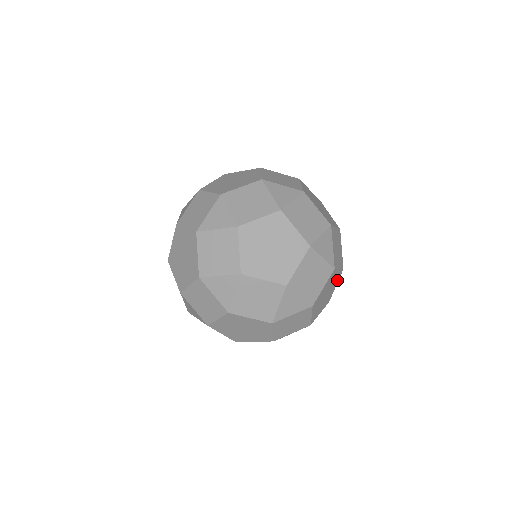
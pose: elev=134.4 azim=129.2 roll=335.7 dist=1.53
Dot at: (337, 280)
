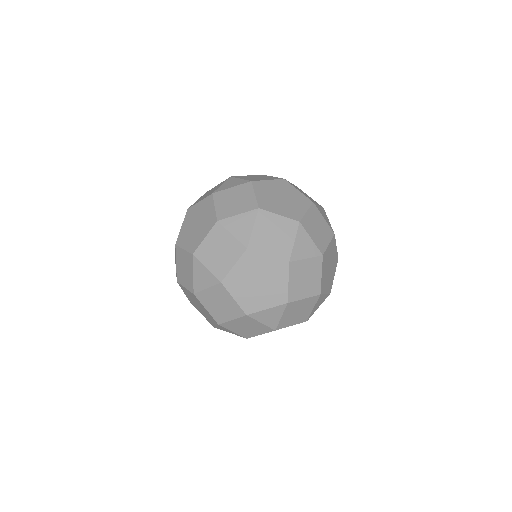
Dot at: (305, 206)
